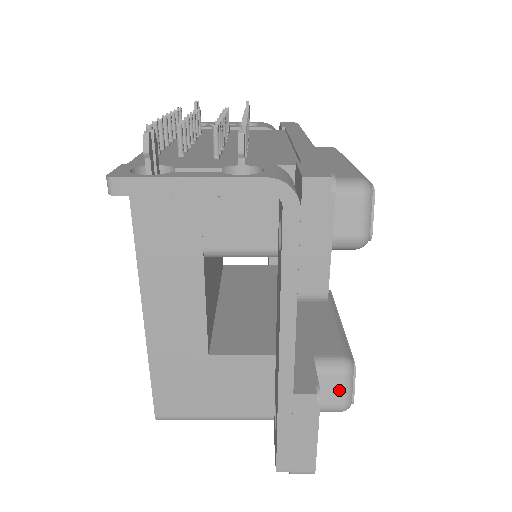
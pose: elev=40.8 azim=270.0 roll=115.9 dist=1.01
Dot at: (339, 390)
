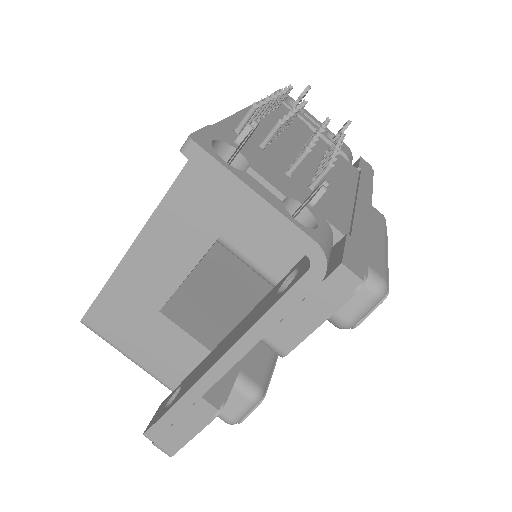
Dot at: (237, 408)
